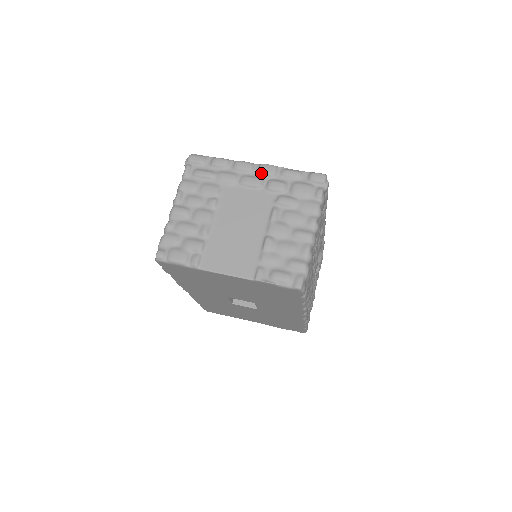
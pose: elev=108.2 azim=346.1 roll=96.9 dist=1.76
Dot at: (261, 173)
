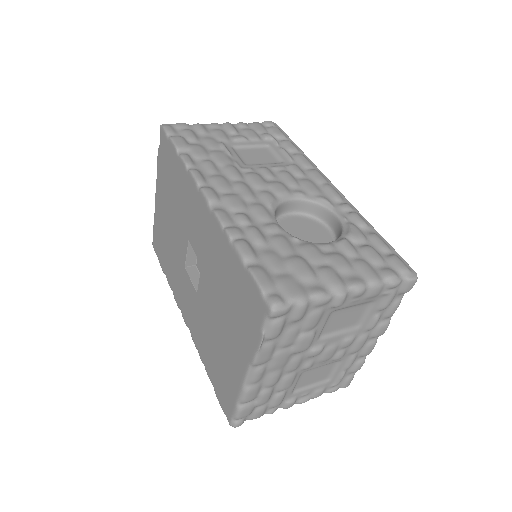
Dot at: occluded
